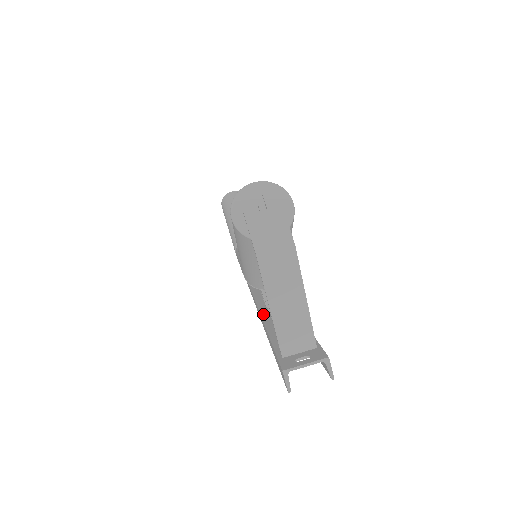
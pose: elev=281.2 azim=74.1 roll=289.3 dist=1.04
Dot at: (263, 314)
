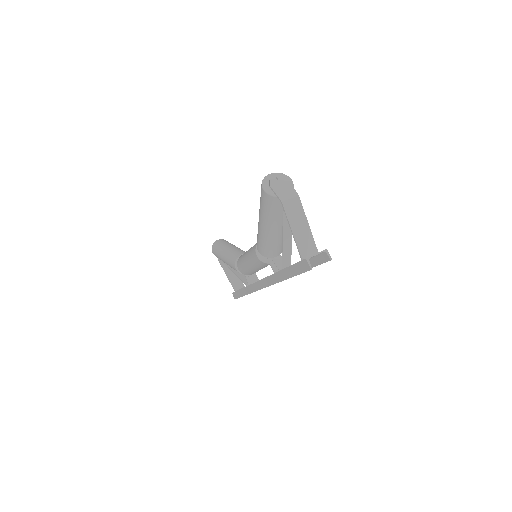
Dot at: occluded
